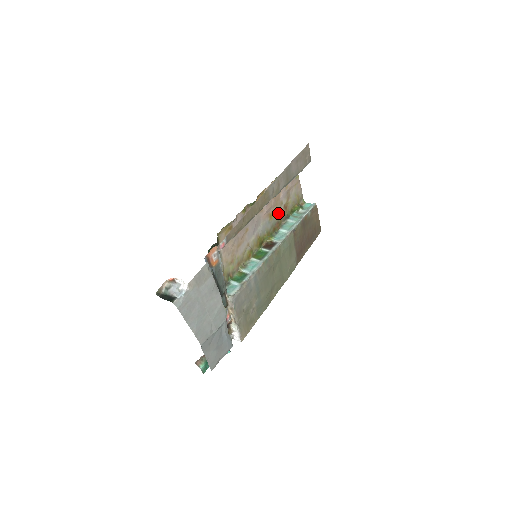
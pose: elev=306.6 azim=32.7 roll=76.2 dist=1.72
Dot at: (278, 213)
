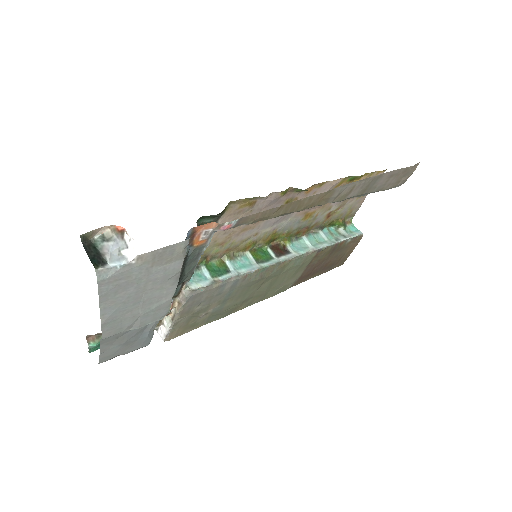
Dot at: (317, 217)
